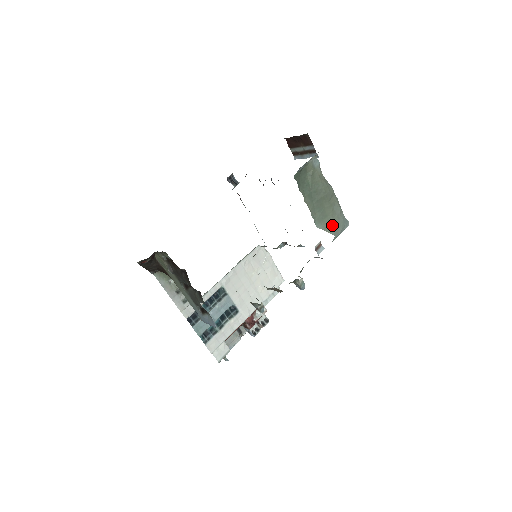
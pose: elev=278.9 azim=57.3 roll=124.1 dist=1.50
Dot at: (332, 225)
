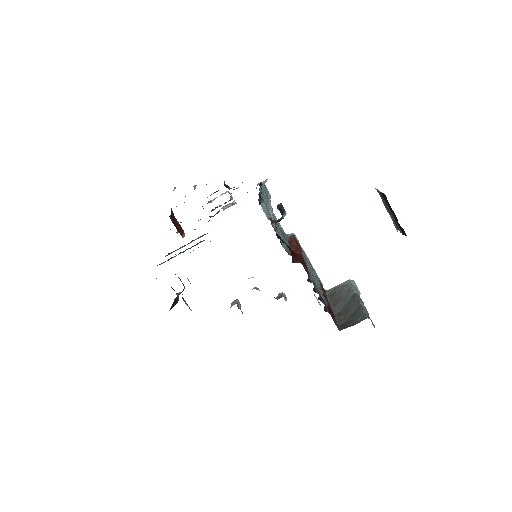
Dot at: occluded
